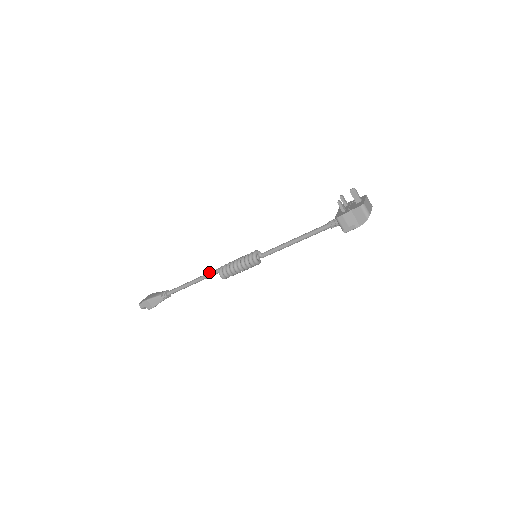
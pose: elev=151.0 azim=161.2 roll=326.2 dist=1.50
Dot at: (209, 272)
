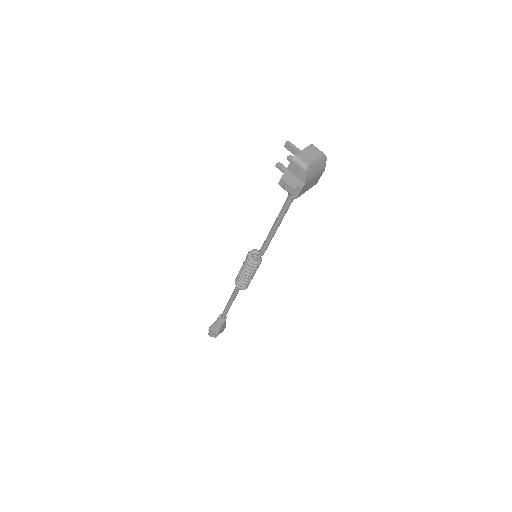
Dot at: occluded
